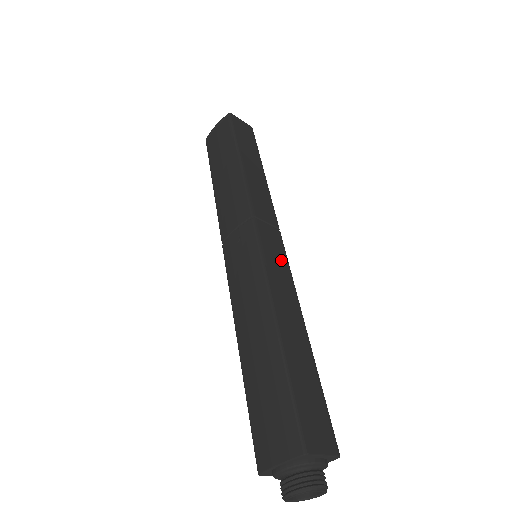
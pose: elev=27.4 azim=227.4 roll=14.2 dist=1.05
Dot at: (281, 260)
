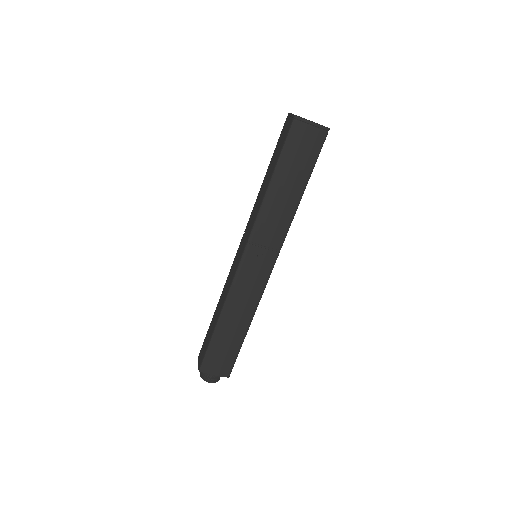
Dot at: occluded
